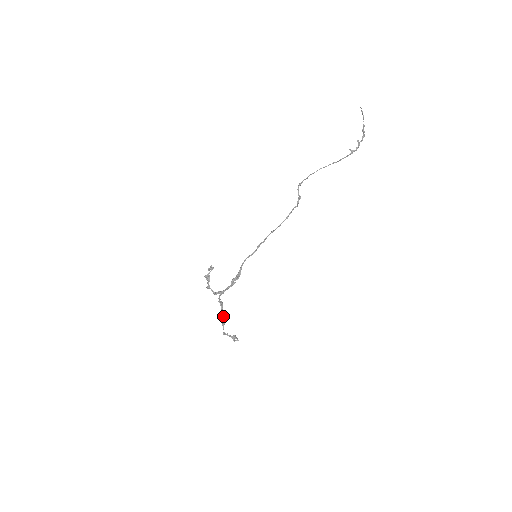
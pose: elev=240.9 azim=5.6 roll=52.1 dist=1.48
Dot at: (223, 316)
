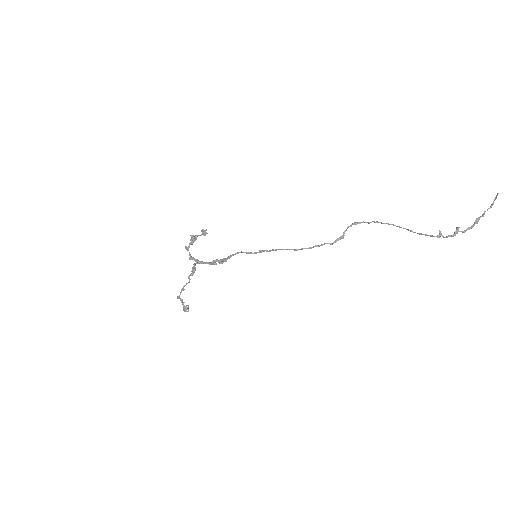
Dot at: occluded
